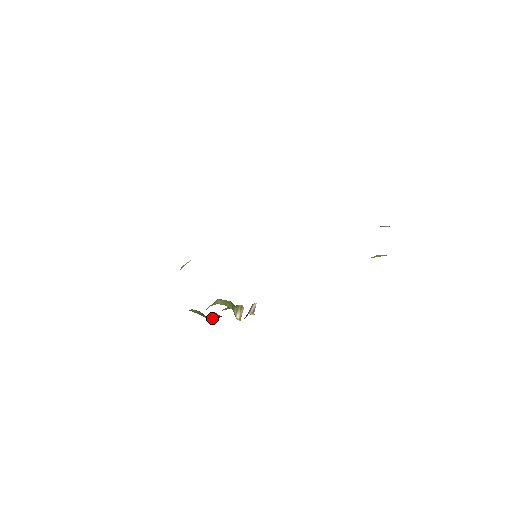
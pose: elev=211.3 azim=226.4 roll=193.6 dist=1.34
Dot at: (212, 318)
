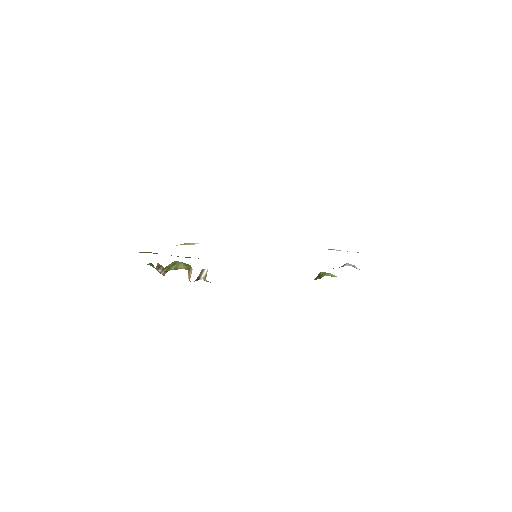
Dot at: (160, 271)
